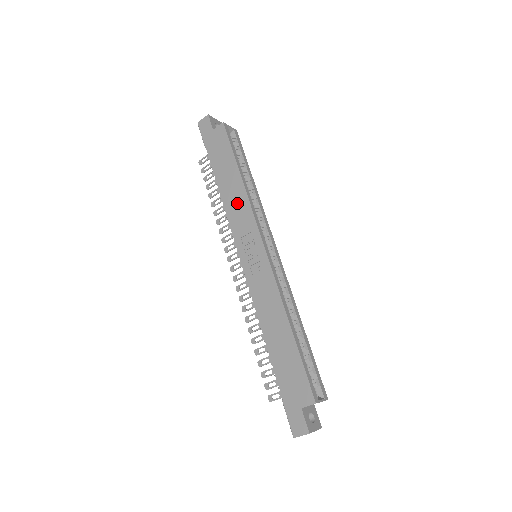
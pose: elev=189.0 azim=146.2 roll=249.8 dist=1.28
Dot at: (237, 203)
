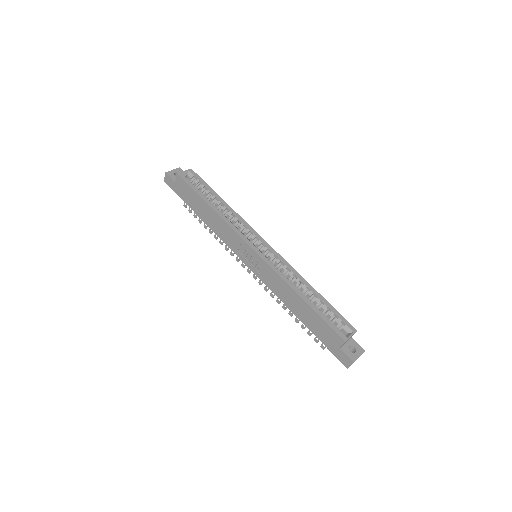
Dot at: (221, 228)
